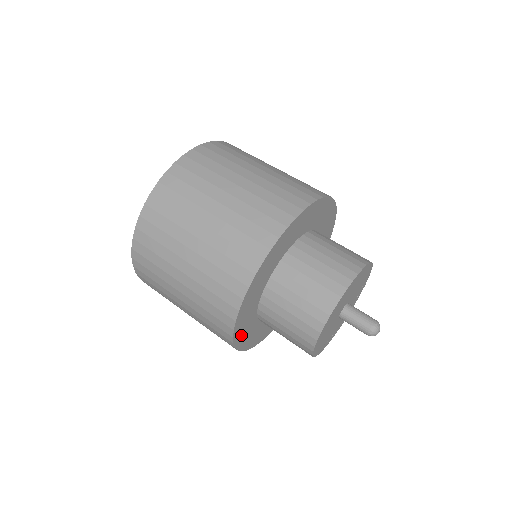
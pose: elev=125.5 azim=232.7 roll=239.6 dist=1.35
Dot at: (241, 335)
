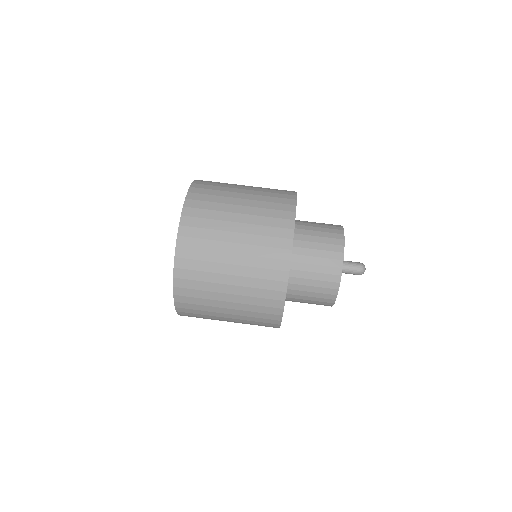
Dot at: occluded
